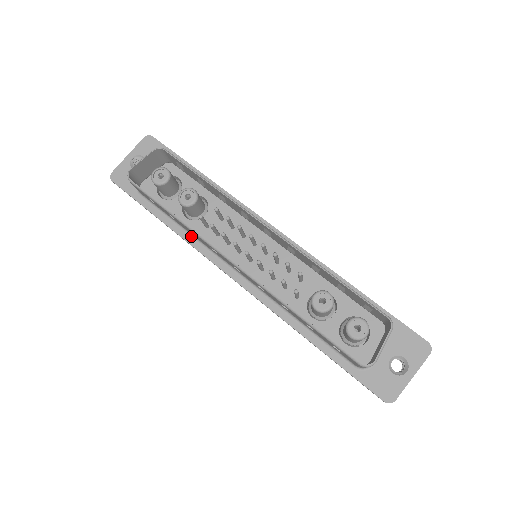
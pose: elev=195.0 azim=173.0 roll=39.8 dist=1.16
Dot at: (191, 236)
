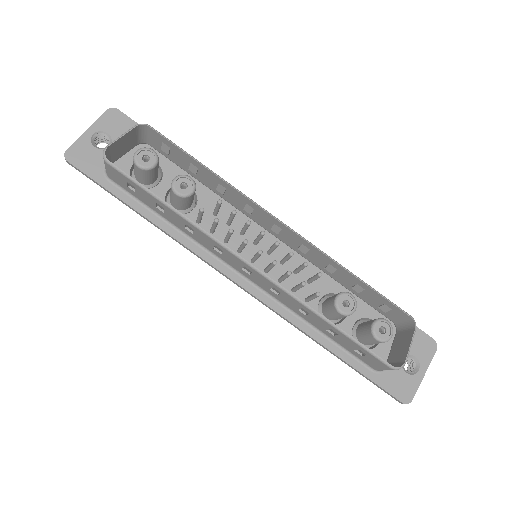
Dot at: (181, 233)
